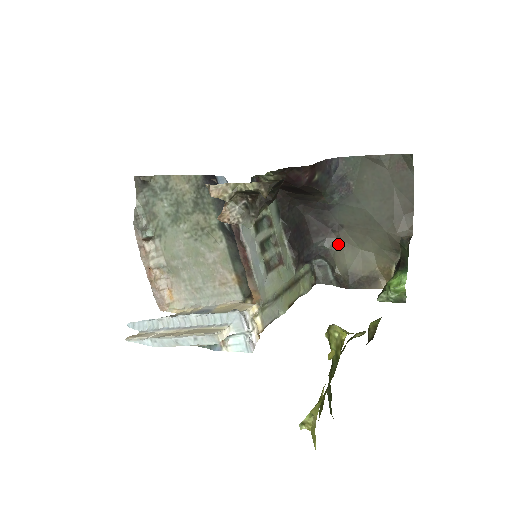
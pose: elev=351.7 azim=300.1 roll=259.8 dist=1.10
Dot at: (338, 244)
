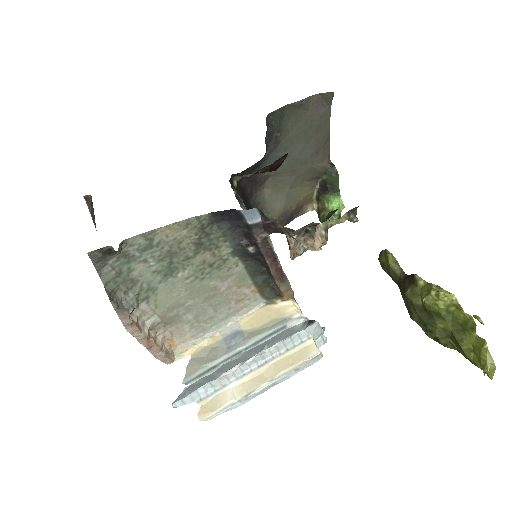
Dot at: (268, 194)
